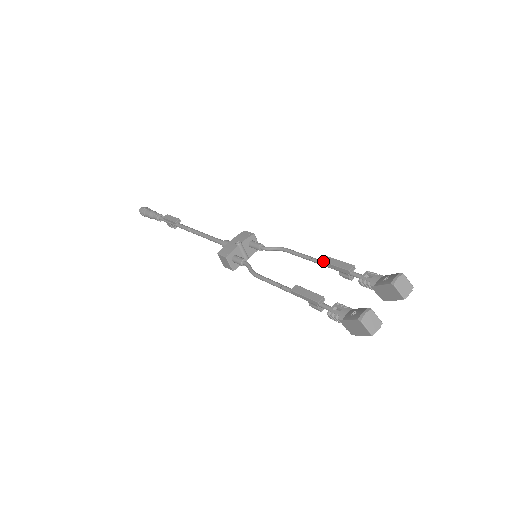
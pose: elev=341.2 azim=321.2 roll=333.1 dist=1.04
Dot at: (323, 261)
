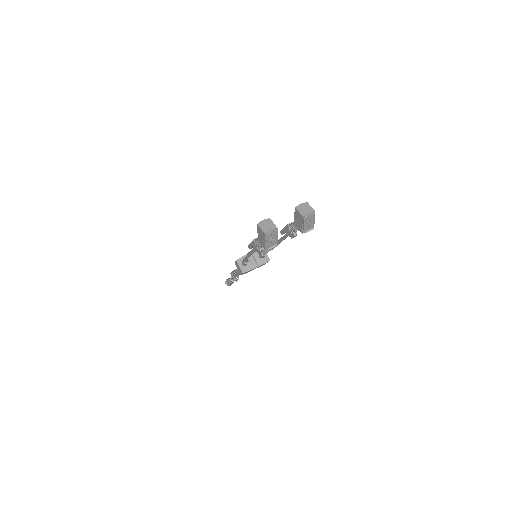
Dot at: (281, 231)
